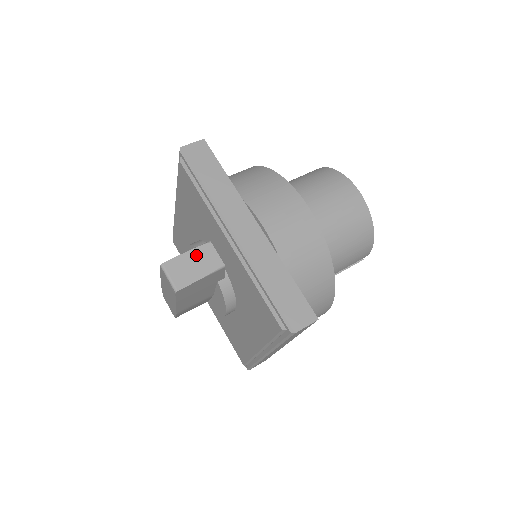
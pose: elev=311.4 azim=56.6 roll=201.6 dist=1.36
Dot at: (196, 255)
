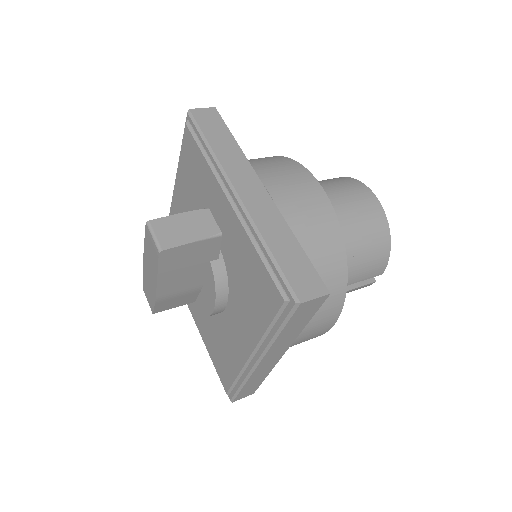
Dot at: (190, 218)
